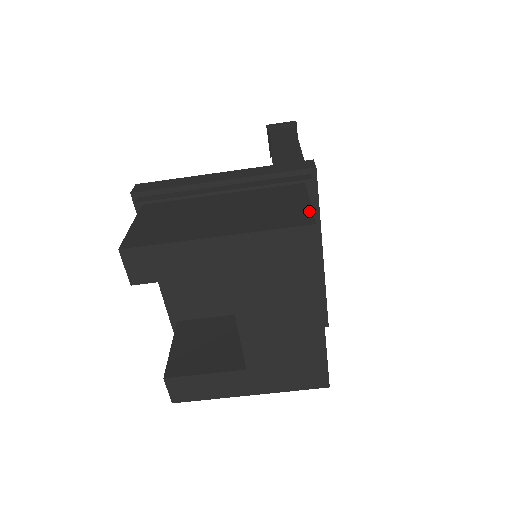
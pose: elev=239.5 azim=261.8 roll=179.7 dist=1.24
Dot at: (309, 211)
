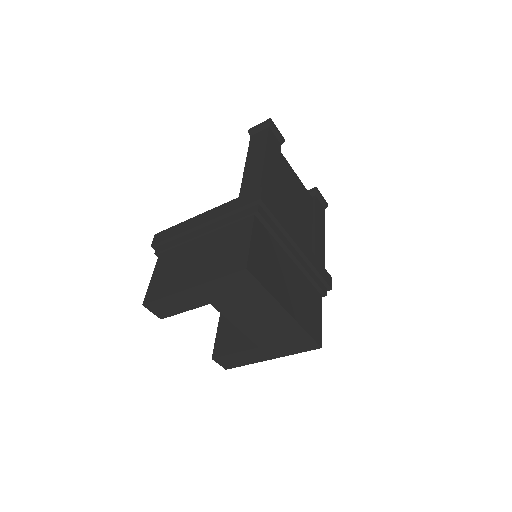
Dot at: (246, 253)
